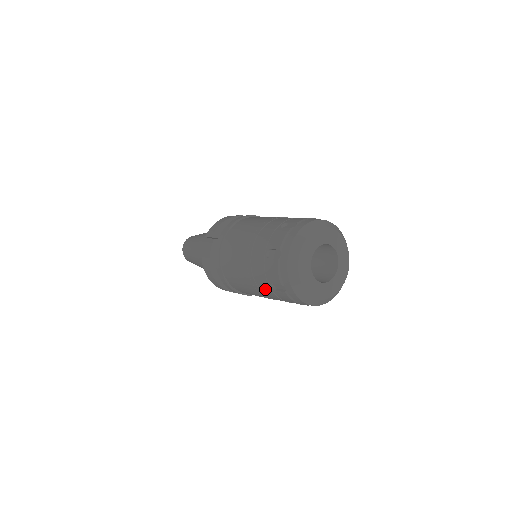
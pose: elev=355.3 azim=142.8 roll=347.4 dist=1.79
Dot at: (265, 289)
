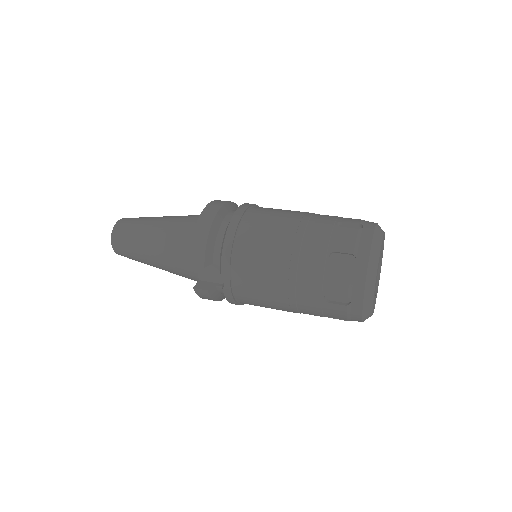
Dot at: occluded
